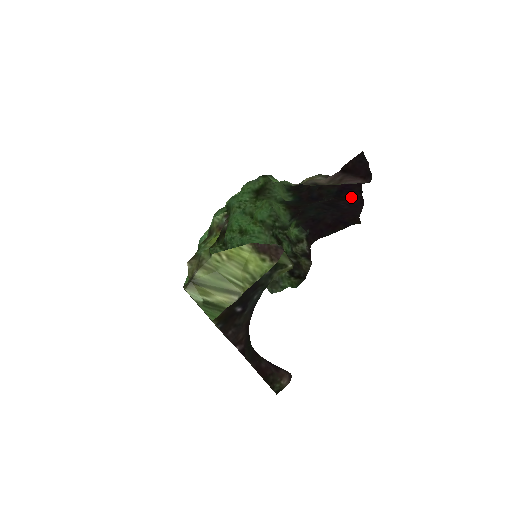
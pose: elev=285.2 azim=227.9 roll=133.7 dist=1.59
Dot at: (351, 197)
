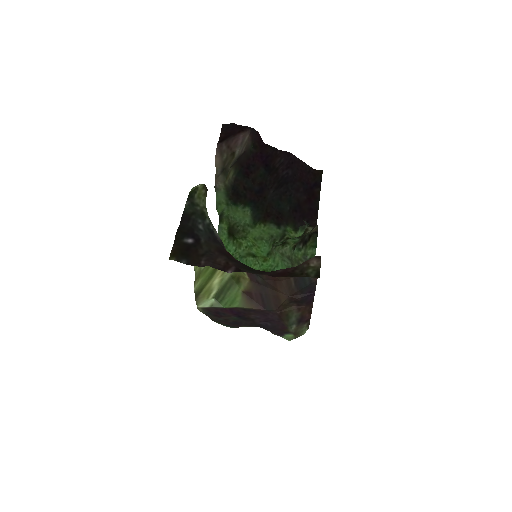
Dot at: (277, 161)
